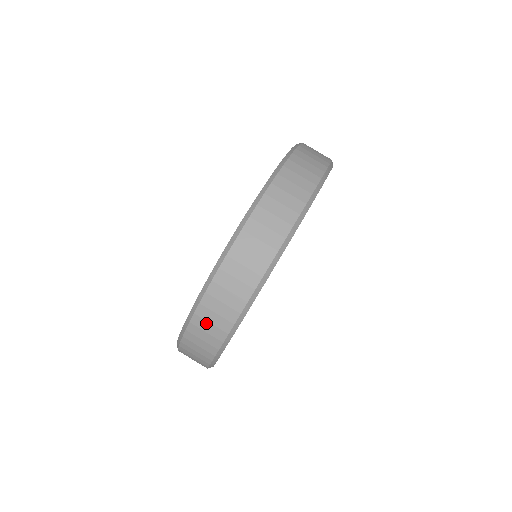
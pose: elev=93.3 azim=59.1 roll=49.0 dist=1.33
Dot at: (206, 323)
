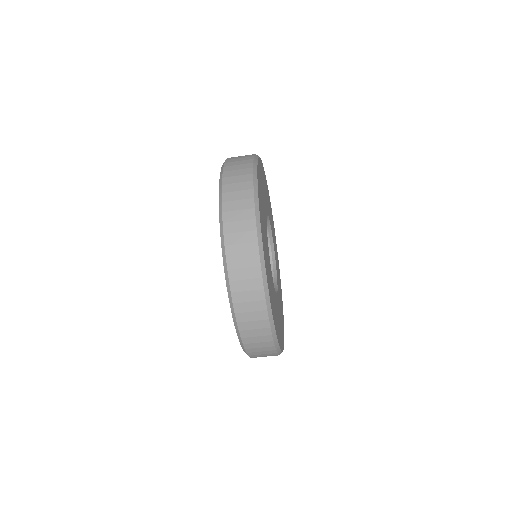
Dot at: (253, 338)
